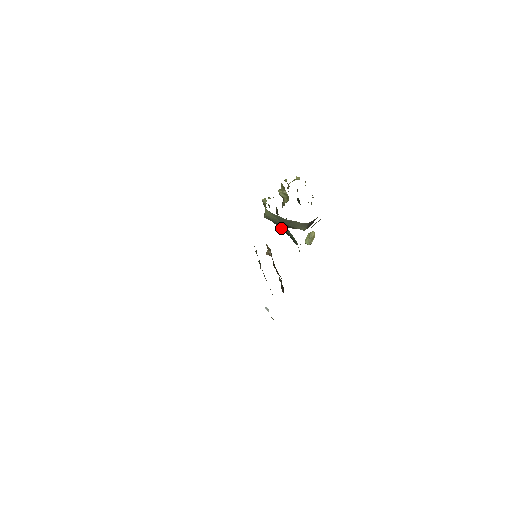
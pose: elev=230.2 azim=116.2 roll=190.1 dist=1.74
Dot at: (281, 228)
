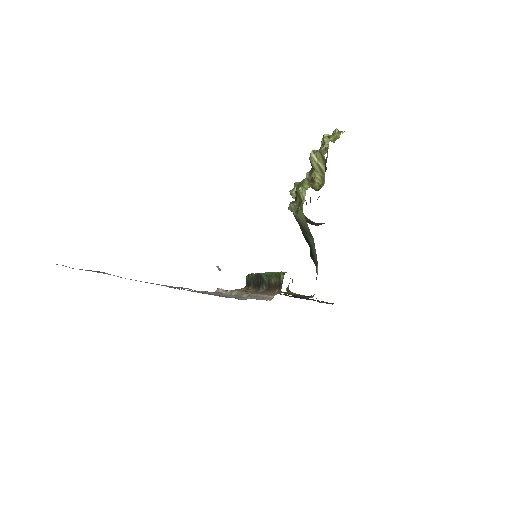
Dot at: (303, 231)
